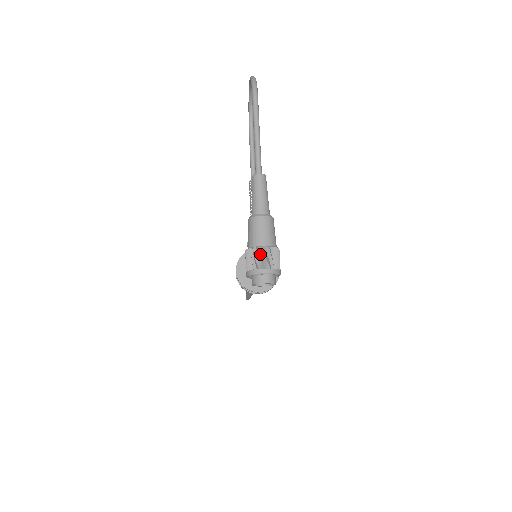
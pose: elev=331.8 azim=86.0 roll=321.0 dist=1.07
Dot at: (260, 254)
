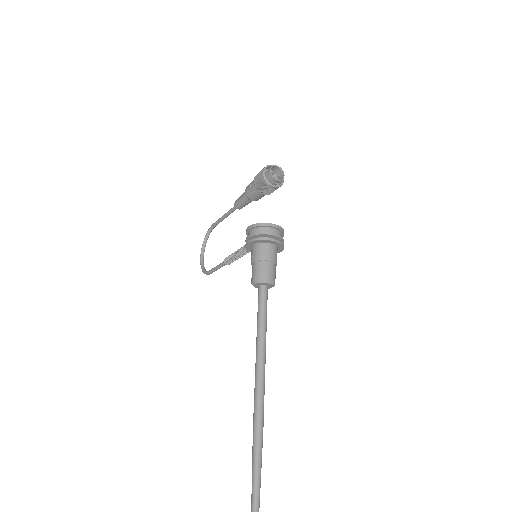
Dot at: occluded
